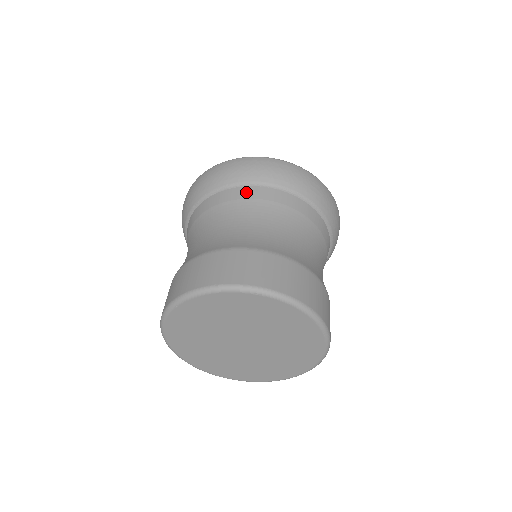
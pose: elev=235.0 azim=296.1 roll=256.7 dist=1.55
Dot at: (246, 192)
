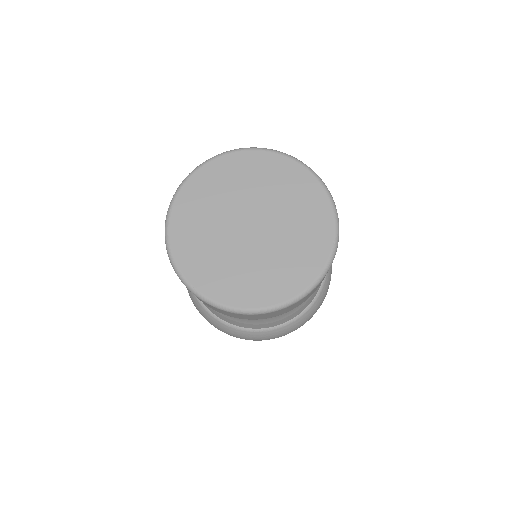
Dot at: occluded
